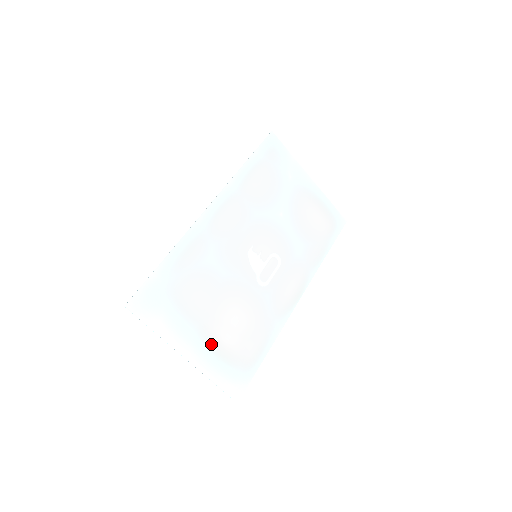
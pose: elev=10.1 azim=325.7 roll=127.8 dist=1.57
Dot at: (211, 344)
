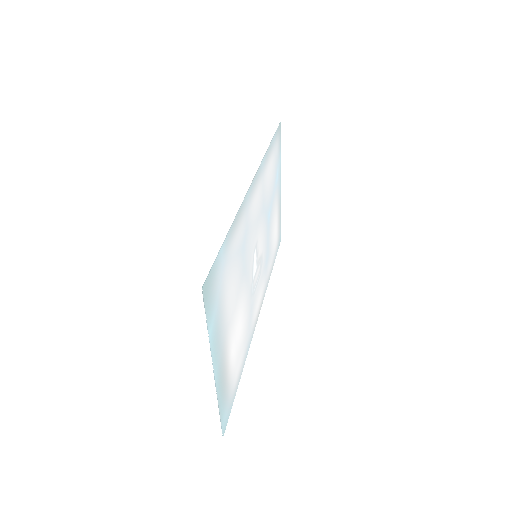
Dot at: (226, 358)
